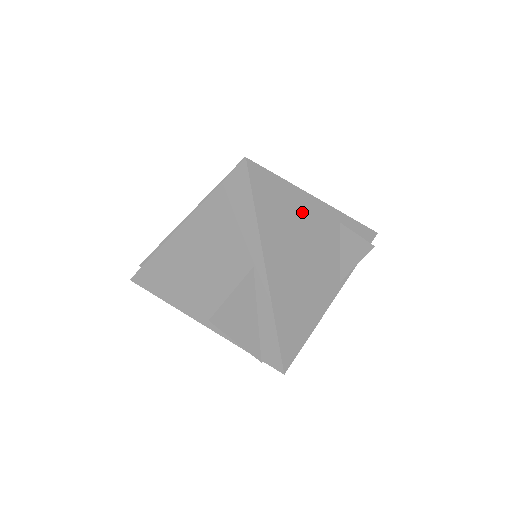
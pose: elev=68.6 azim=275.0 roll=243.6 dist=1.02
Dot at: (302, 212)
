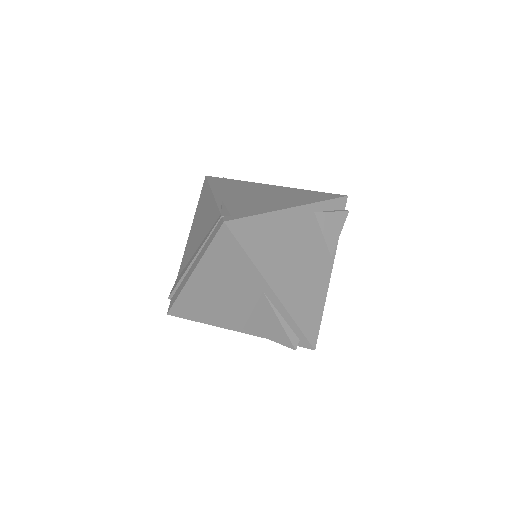
Dot at: (283, 228)
